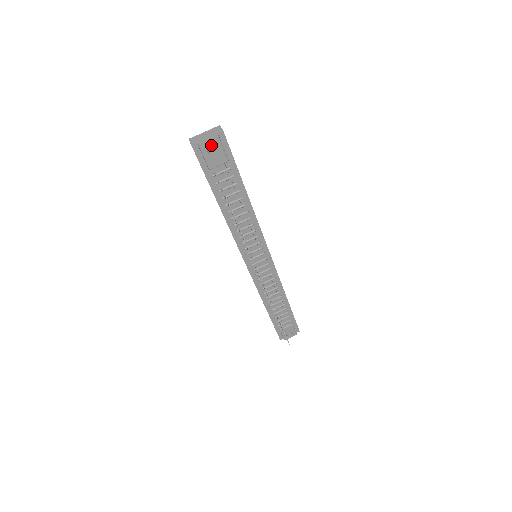
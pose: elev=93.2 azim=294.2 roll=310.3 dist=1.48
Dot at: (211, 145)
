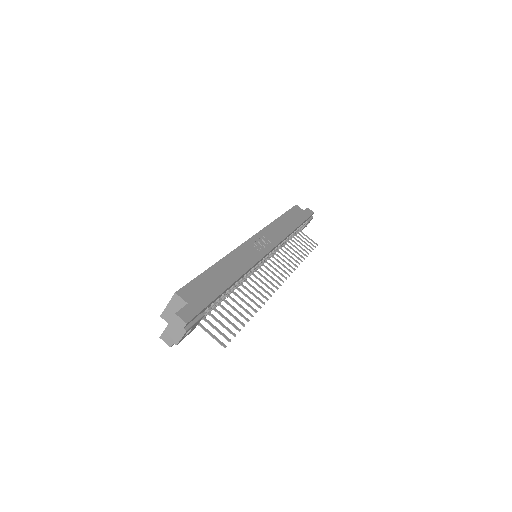
Dot at: occluded
